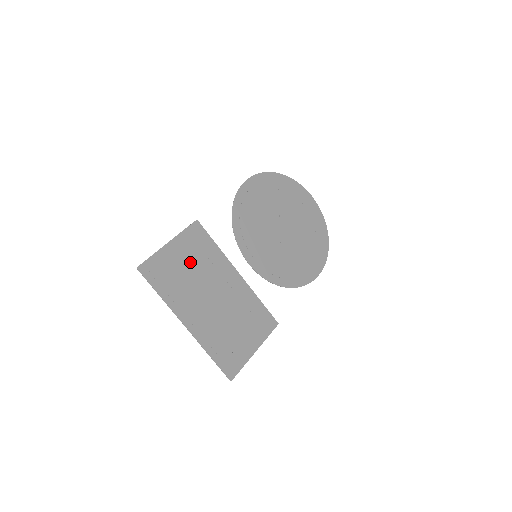
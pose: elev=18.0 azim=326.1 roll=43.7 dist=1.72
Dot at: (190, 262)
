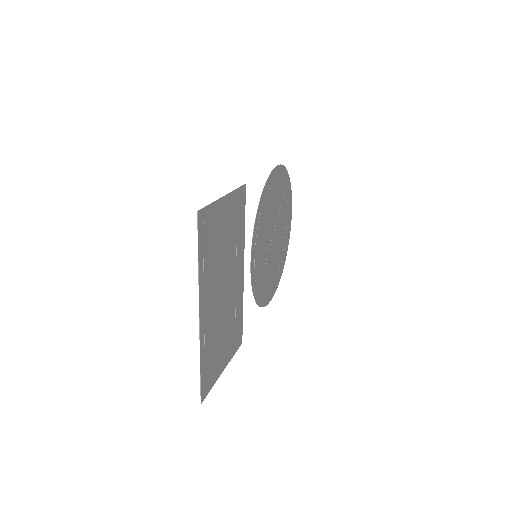
Dot at: (227, 233)
